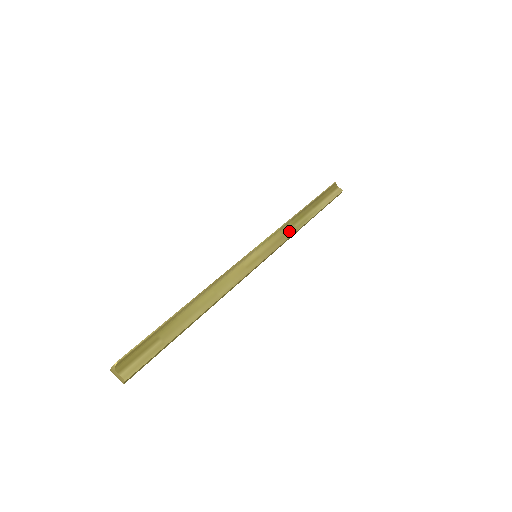
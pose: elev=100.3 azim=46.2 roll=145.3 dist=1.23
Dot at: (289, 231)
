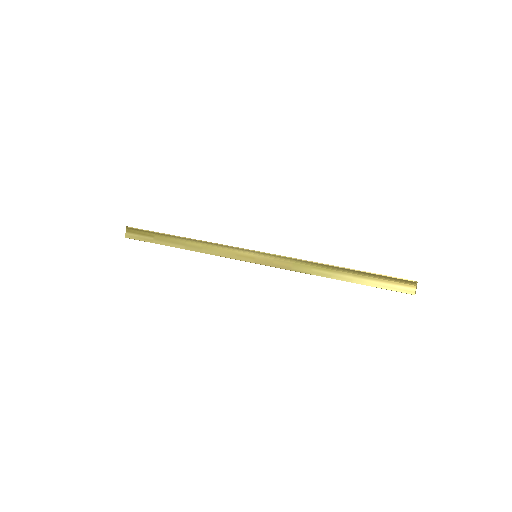
Dot at: (301, 267)
